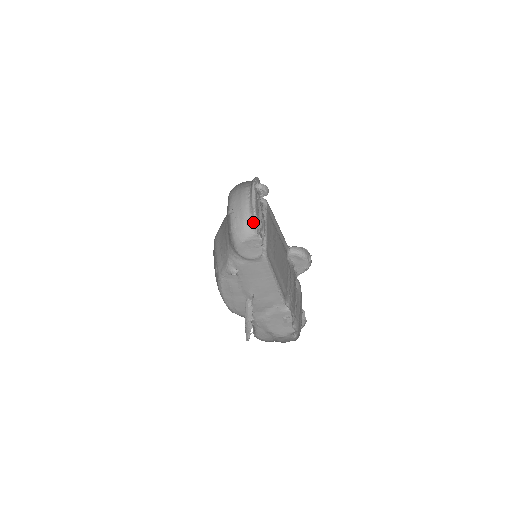
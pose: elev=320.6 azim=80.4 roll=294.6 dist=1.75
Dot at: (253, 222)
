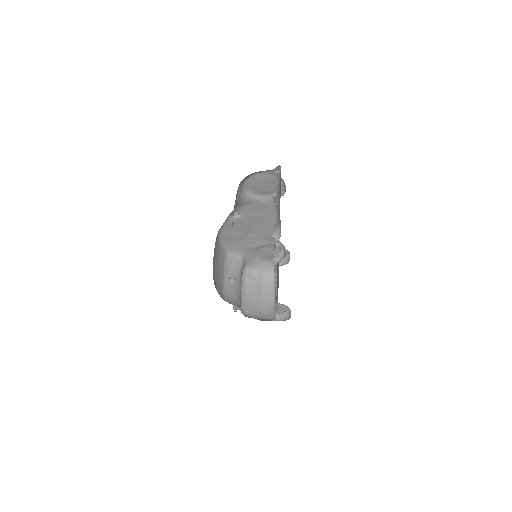
Dot at: occluded
